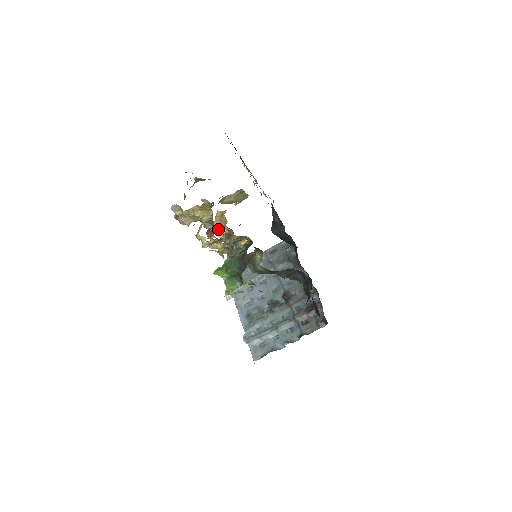
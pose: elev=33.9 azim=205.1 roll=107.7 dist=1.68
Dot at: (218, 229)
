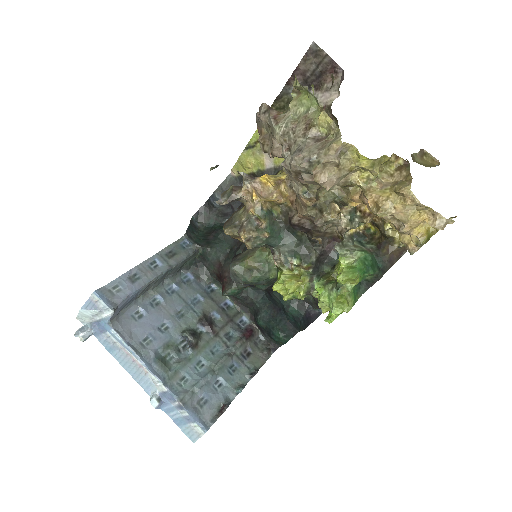
Dot at: (361, 203)
